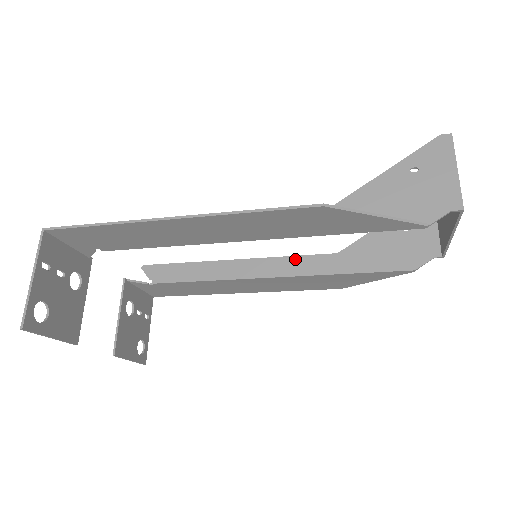
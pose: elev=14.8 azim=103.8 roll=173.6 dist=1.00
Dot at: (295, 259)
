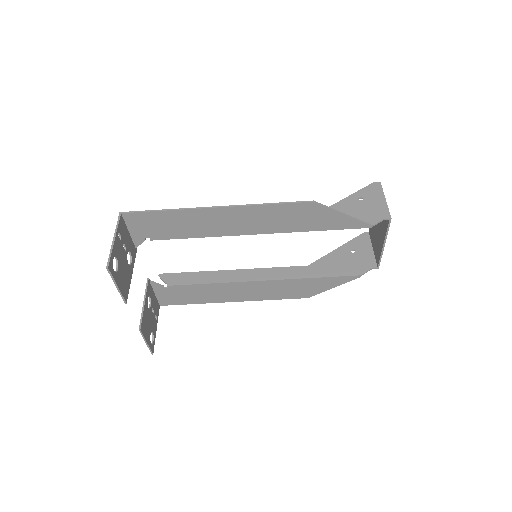
Dot at: (278, 269)
